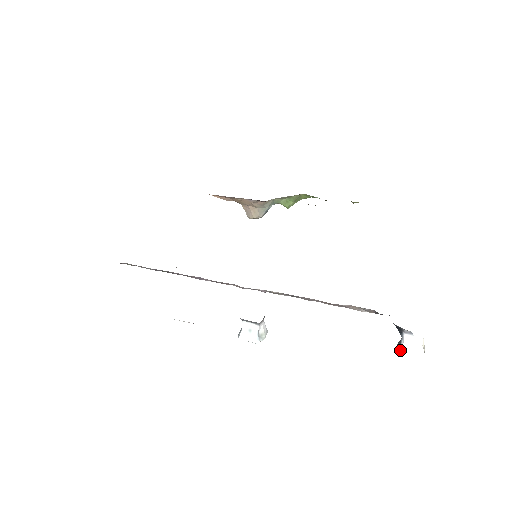
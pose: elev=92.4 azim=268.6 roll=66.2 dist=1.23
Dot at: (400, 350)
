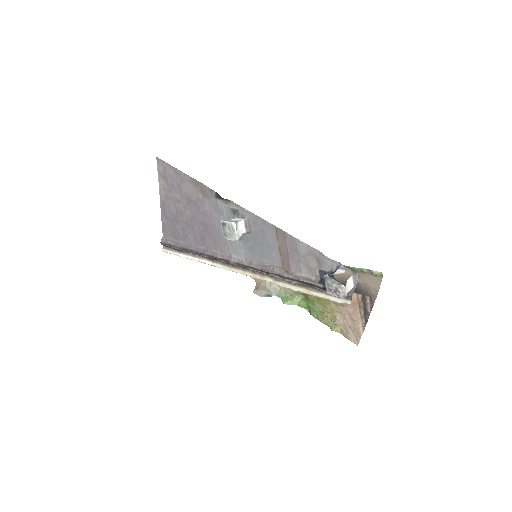
Dot at: occluded
